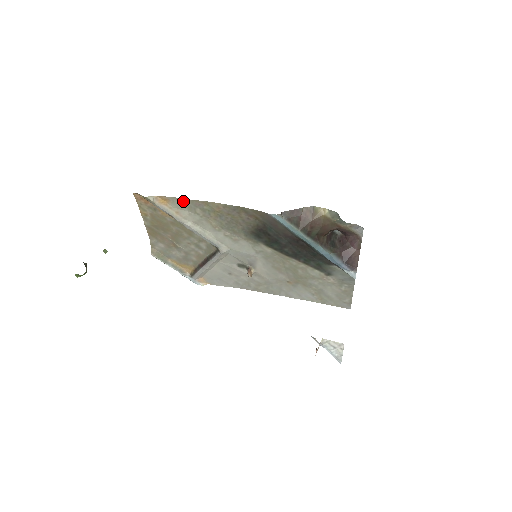
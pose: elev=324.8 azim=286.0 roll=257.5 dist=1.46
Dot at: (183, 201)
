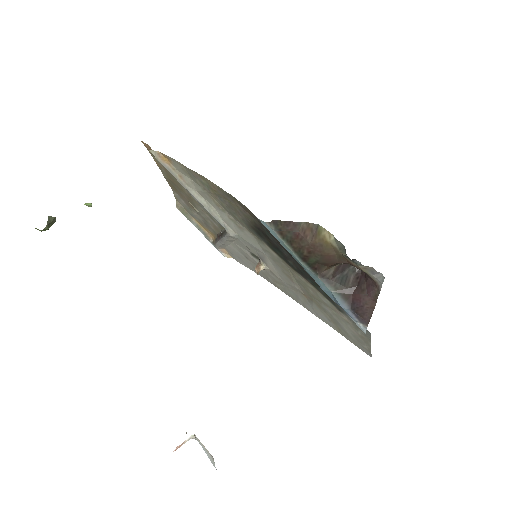
Dot at: (182, 166)
